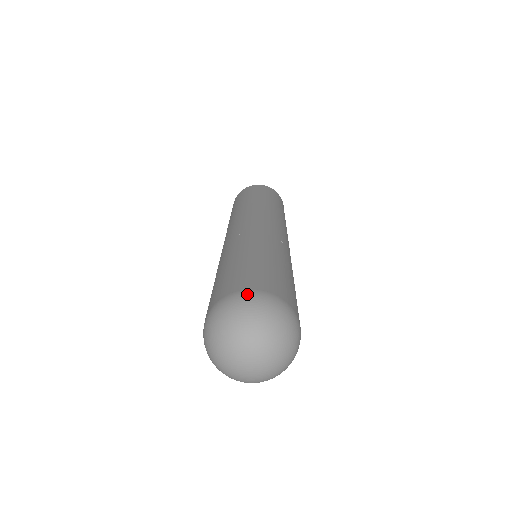
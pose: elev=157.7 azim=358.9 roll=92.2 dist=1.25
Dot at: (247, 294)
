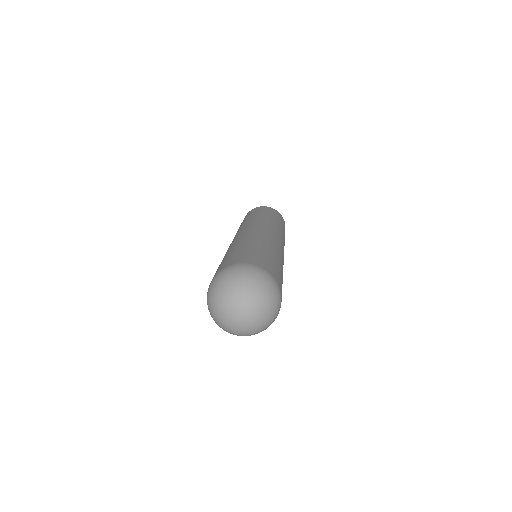
Dot at: (257, 268)
